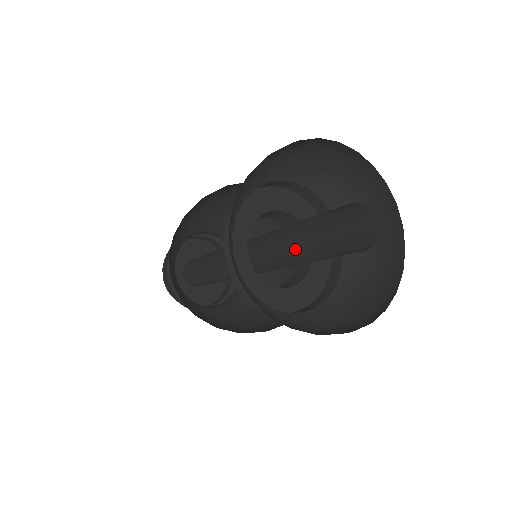
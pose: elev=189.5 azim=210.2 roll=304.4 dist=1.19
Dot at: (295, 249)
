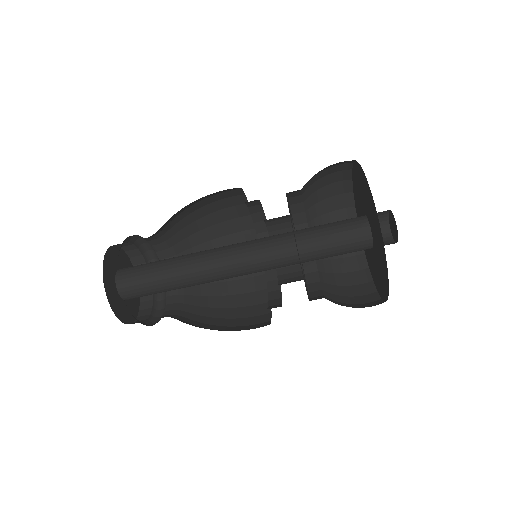
Dot at: (335, 224)
